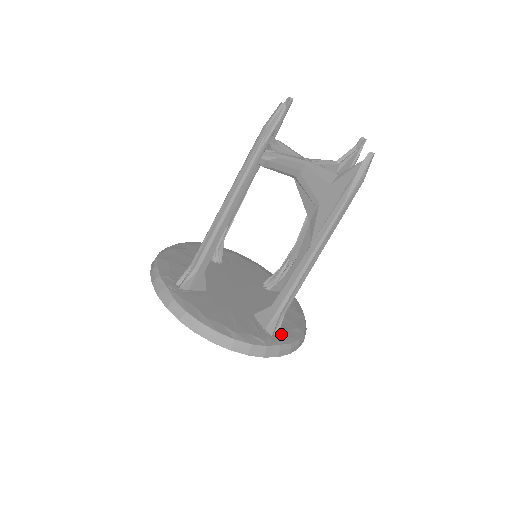
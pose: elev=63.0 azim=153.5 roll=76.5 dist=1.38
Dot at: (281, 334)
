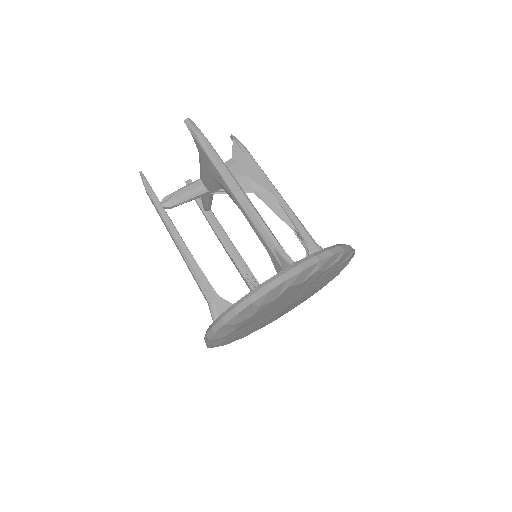
Dot at: occluded
